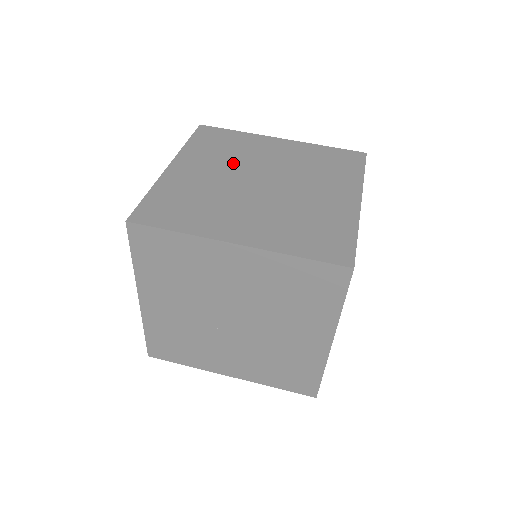
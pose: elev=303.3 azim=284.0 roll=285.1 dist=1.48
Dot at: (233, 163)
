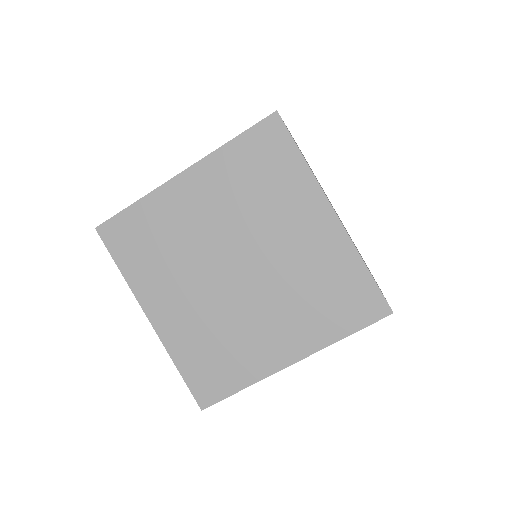
Dot at: (240, 217)
